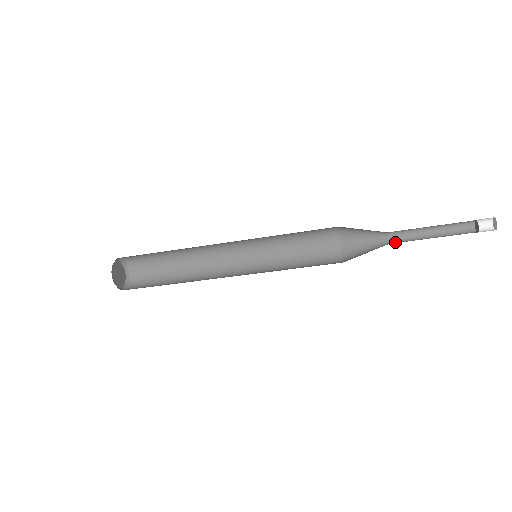
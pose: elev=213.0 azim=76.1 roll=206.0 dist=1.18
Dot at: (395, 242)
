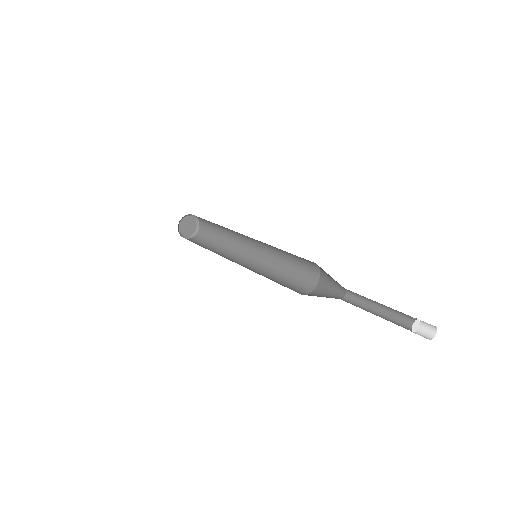
Dot at: (347, 300)
